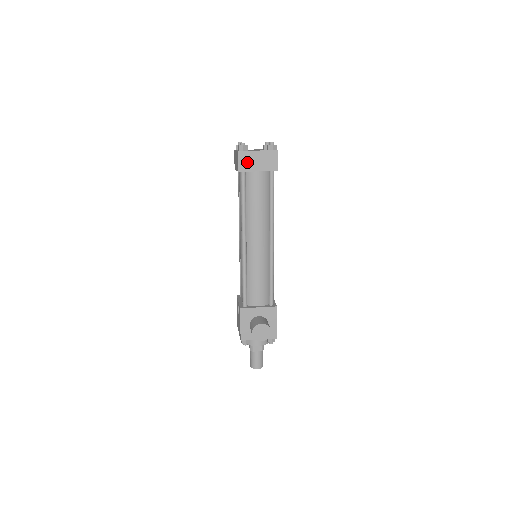
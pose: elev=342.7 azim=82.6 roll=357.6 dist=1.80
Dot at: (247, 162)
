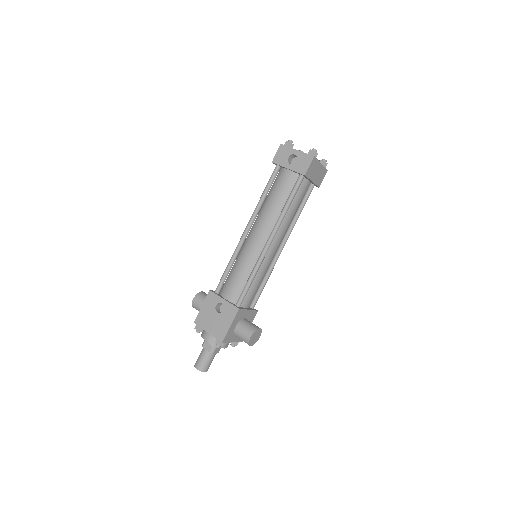
Dot at: (312, 170)
